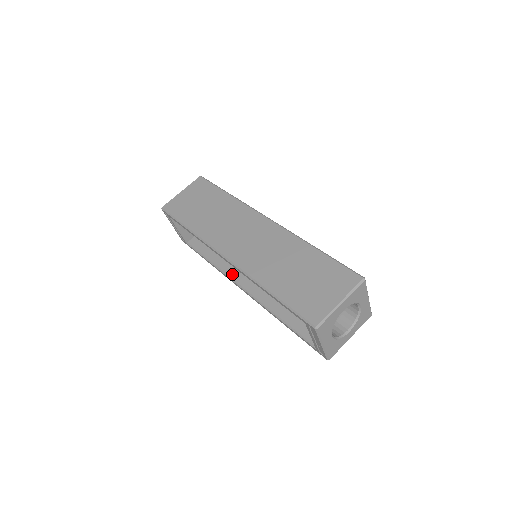
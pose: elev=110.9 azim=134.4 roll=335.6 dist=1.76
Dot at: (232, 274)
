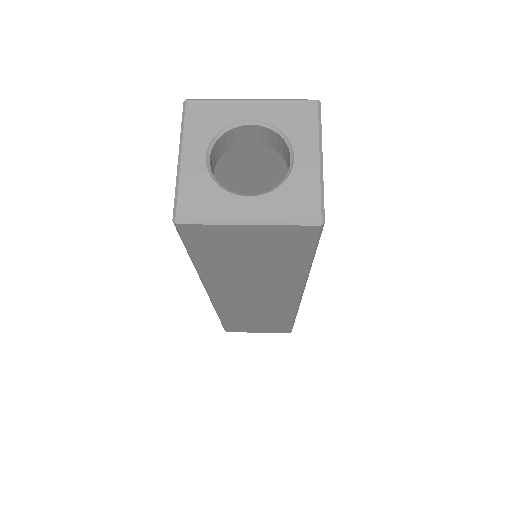
Dot at: occluded
